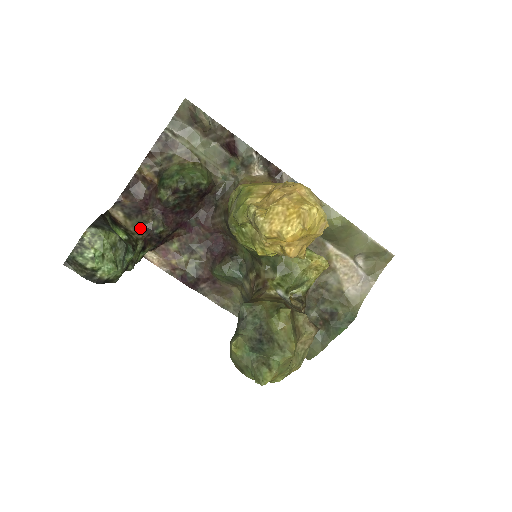
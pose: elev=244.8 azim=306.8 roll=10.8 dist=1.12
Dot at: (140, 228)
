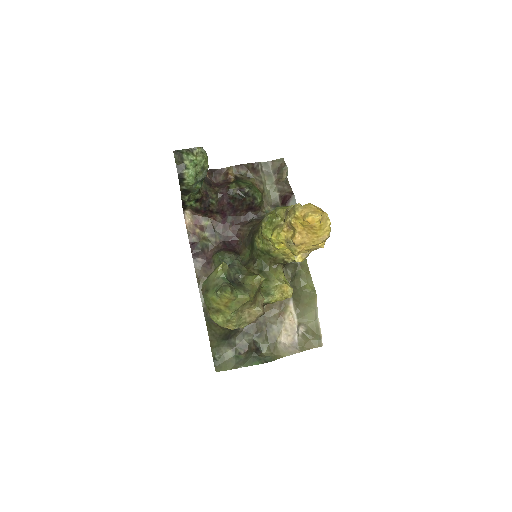
Dot at: (205, 190)
